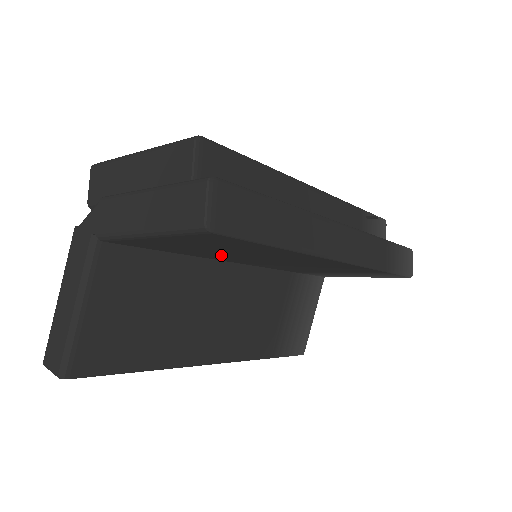
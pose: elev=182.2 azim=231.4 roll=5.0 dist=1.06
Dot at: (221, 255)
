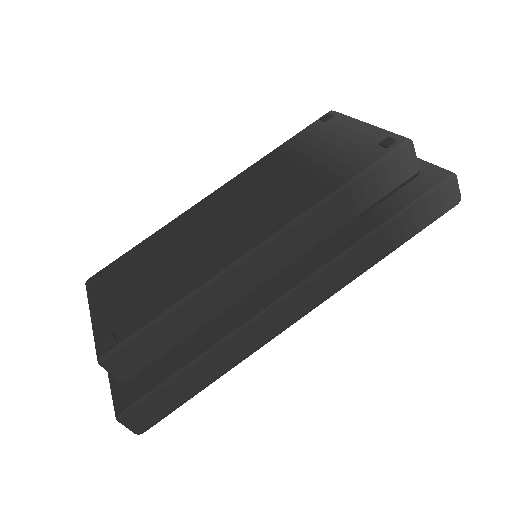
Dot at: occluded
